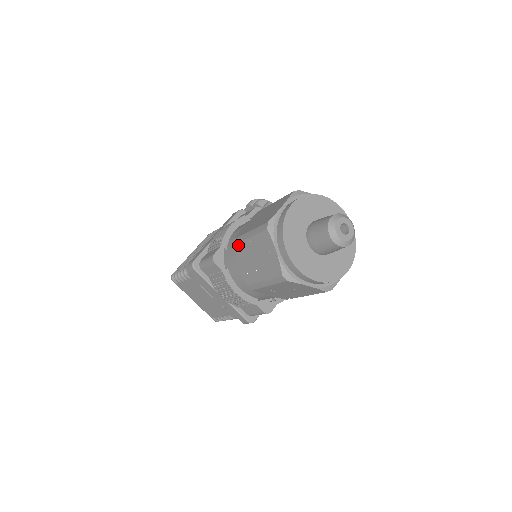
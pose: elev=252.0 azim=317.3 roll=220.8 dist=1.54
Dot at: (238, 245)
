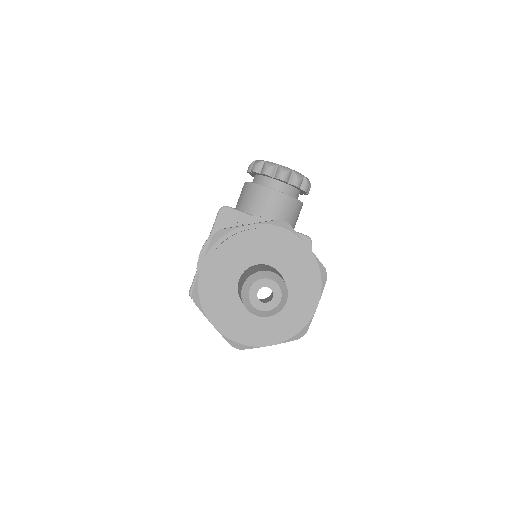
Dot at: occluded
